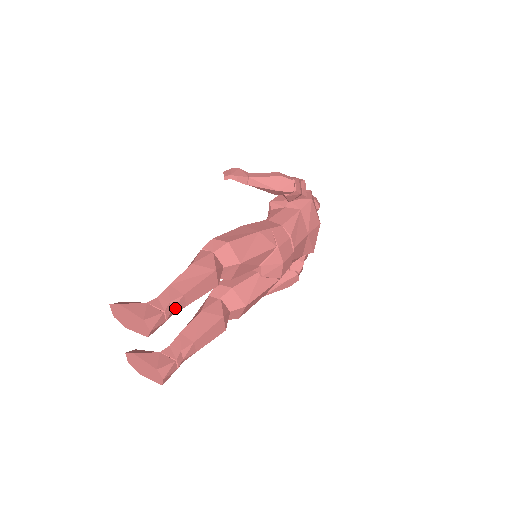
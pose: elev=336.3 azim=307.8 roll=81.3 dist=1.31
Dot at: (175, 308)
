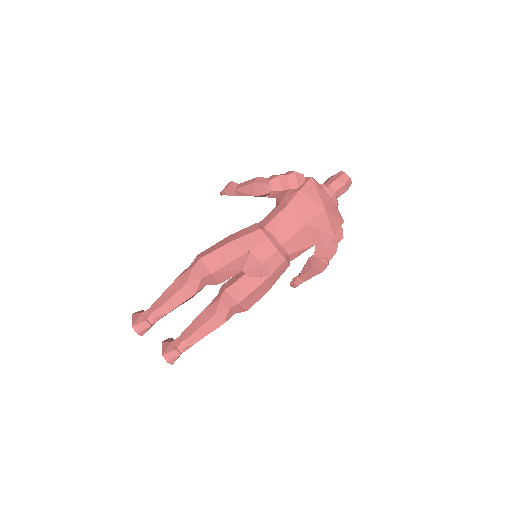
Dot at: (157, 316)
